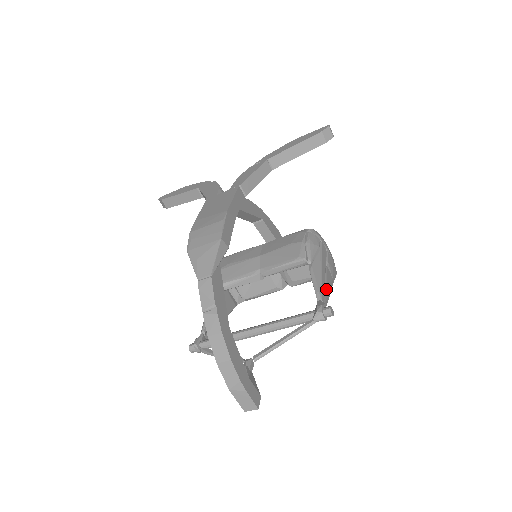
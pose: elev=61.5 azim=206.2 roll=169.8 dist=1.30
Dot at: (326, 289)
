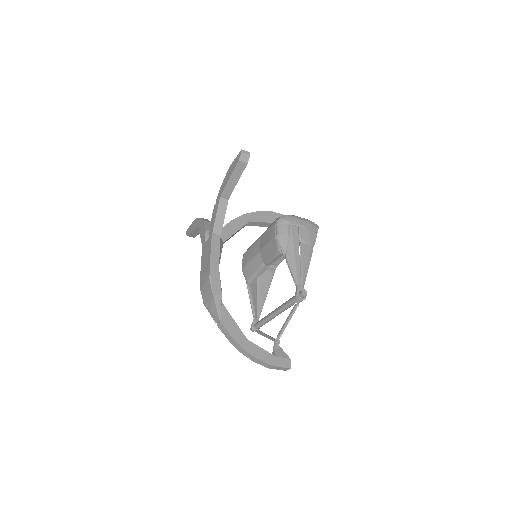
Dot at: (302, 269)
